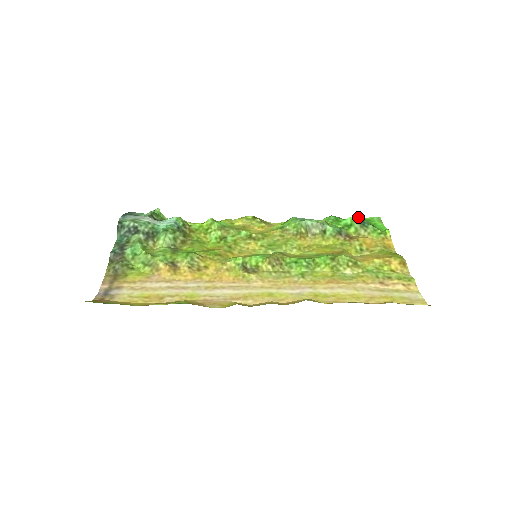
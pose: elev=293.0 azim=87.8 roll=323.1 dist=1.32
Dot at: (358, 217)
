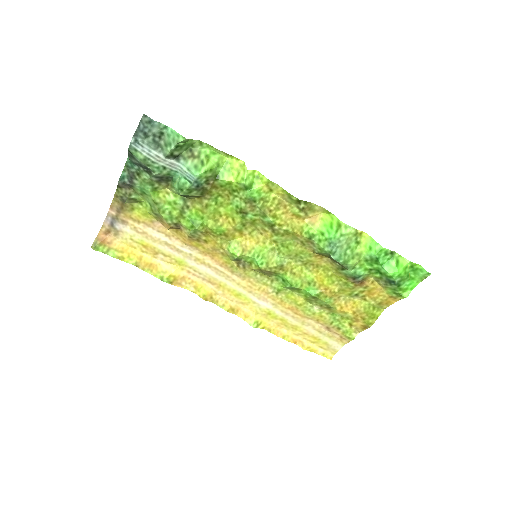
Dot at: (394, 277)
